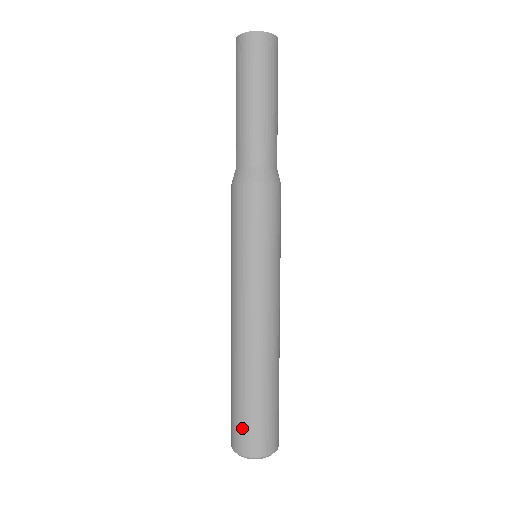
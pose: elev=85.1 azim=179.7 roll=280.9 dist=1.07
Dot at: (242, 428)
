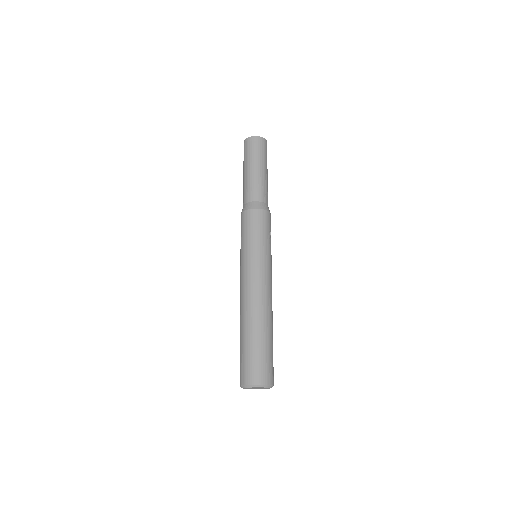
Dot at: (242, 364)
